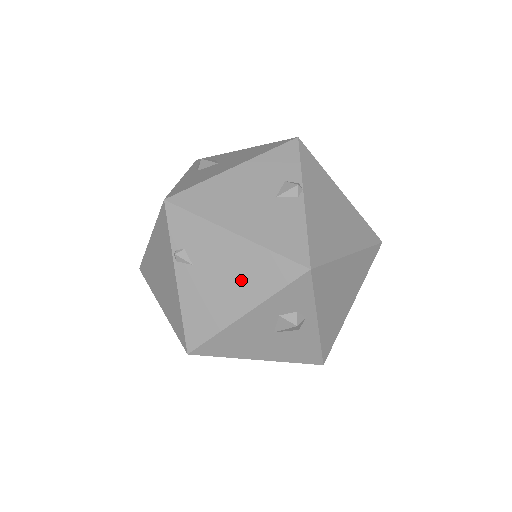
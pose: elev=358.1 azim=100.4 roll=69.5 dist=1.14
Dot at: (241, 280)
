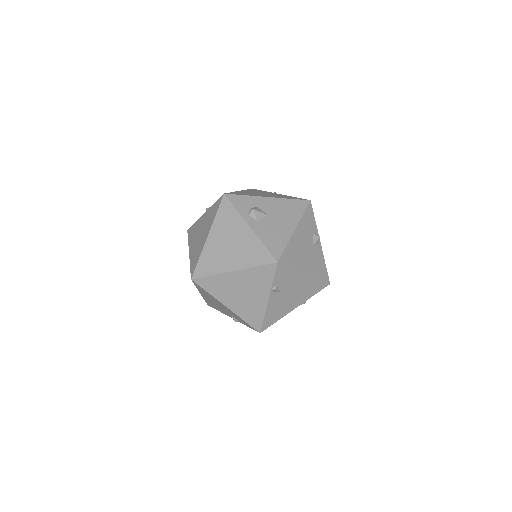
Dot at: (300, 294)
